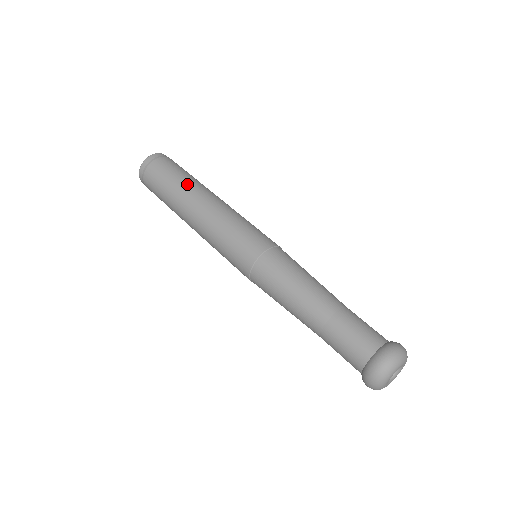
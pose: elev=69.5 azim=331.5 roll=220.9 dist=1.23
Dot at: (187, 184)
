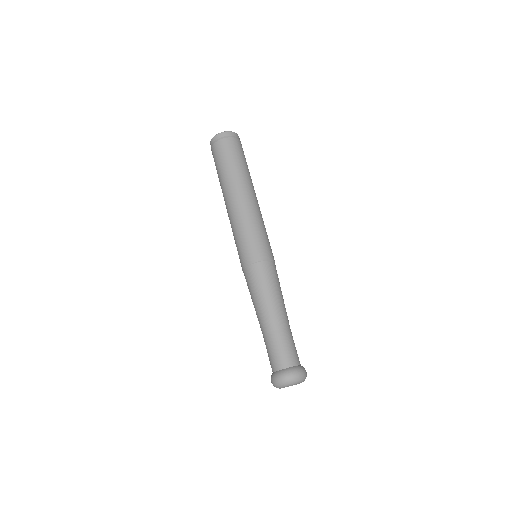
Dot at: (235, 175)
